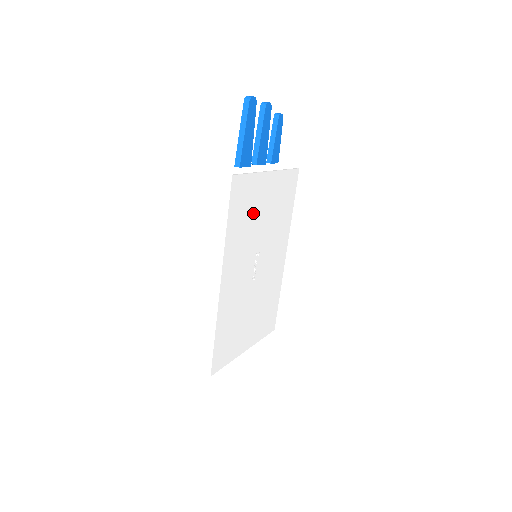
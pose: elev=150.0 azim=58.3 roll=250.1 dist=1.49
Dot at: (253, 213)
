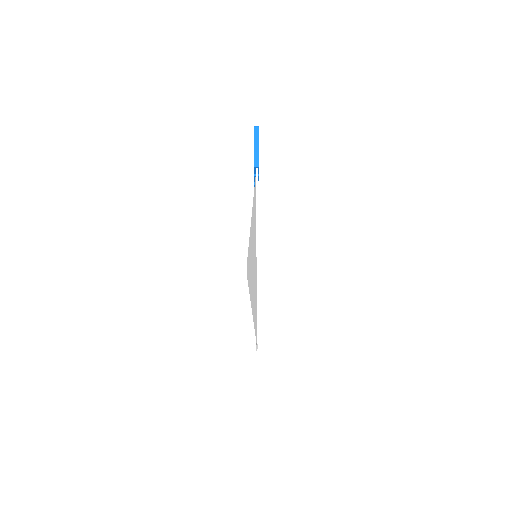
Dot at: occluded
